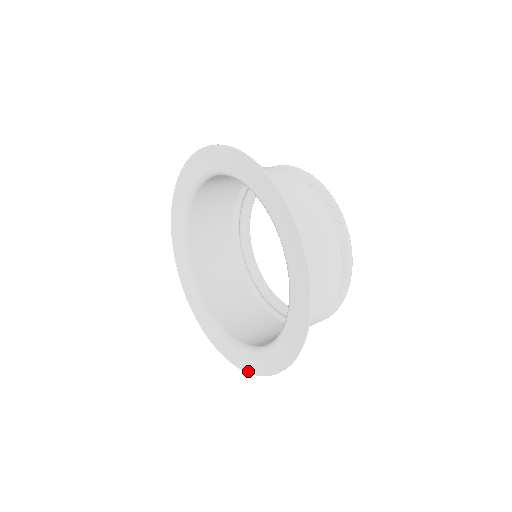
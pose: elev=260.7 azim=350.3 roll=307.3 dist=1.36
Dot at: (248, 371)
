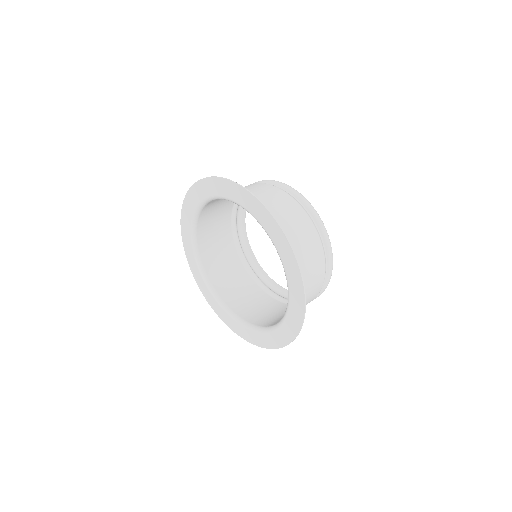
Dot at: (225, 323)
